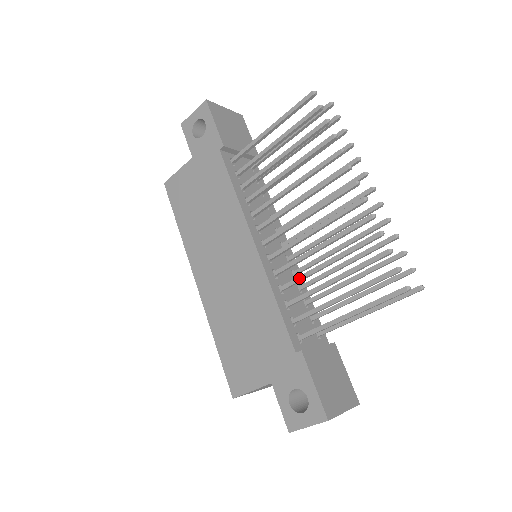
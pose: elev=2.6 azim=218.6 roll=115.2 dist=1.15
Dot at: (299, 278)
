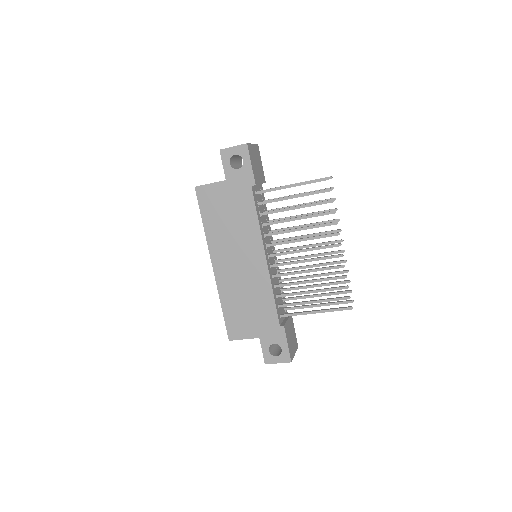
Dot at: (289, 284)
